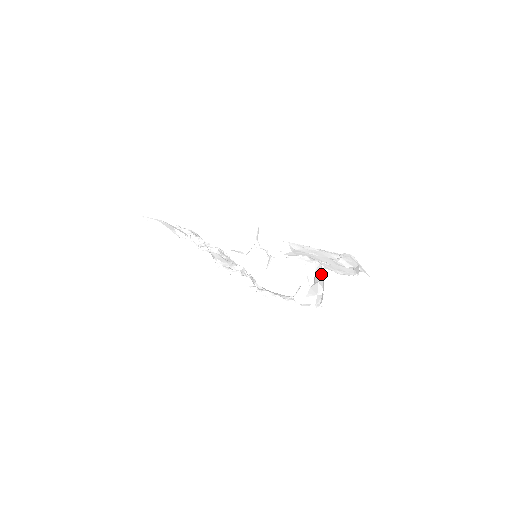
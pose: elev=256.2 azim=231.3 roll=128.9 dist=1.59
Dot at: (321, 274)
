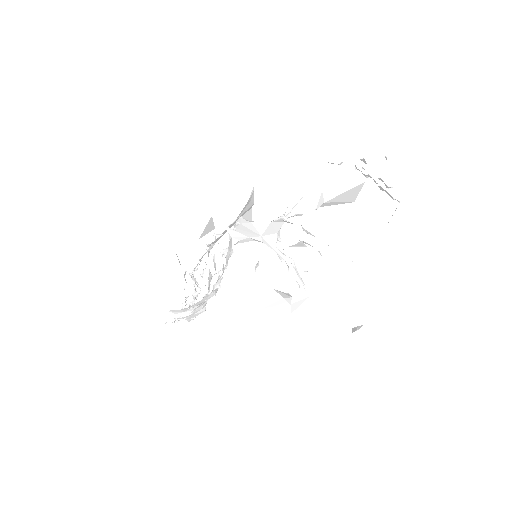
Dot at: occluded
